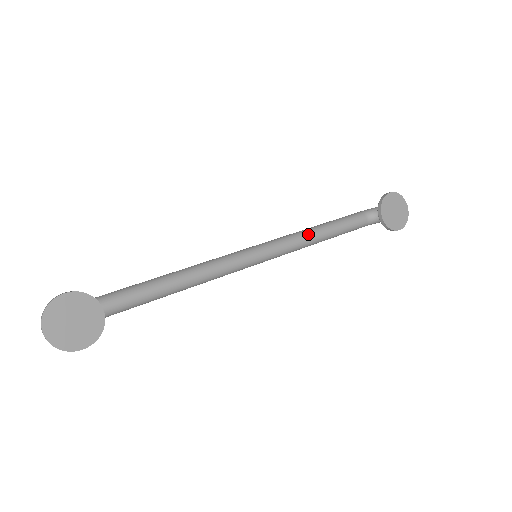
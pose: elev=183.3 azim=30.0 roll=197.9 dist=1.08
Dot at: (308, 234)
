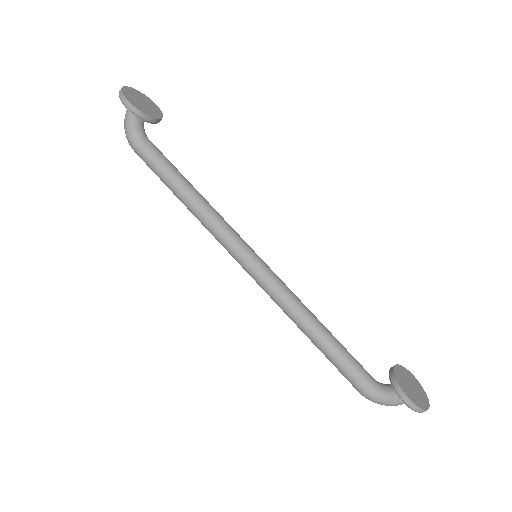
Dot at: occluded
